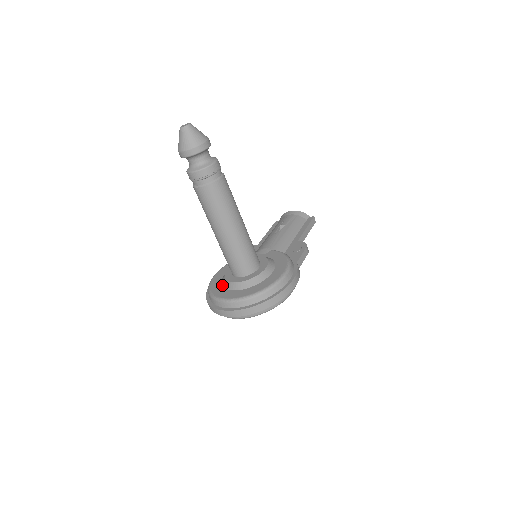
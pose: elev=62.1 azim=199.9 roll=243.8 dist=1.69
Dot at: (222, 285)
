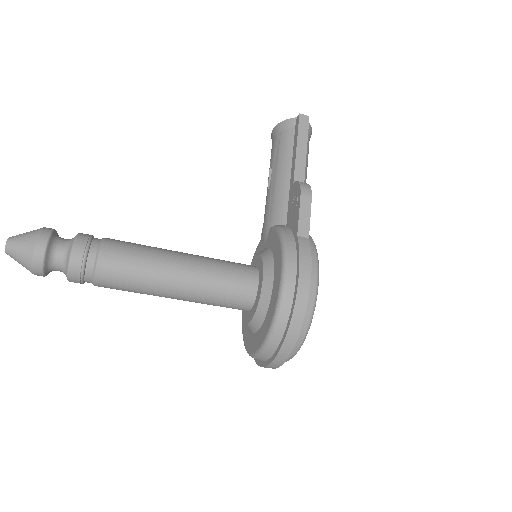
Dot at: occluded
